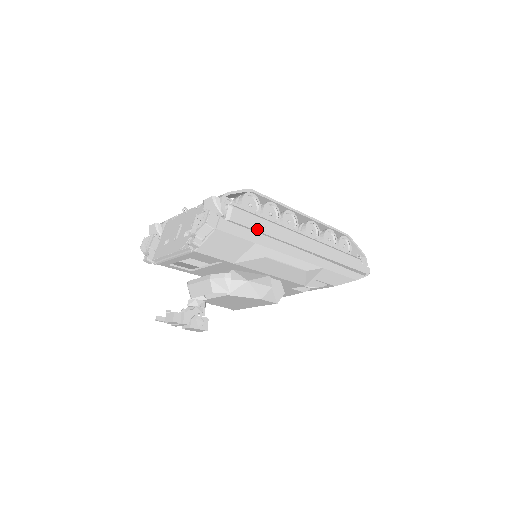
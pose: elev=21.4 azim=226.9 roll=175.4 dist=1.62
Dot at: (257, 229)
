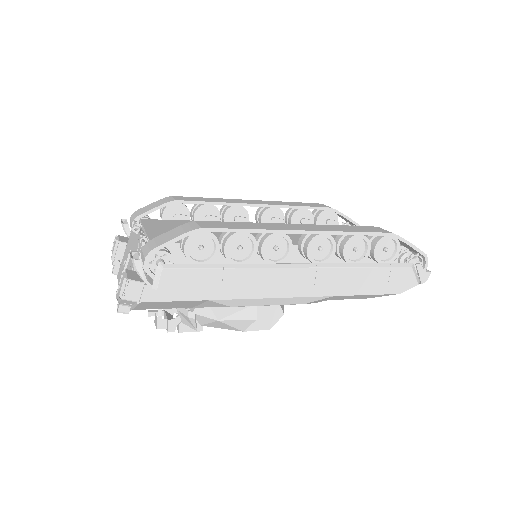
Dot at: (207, 286)
